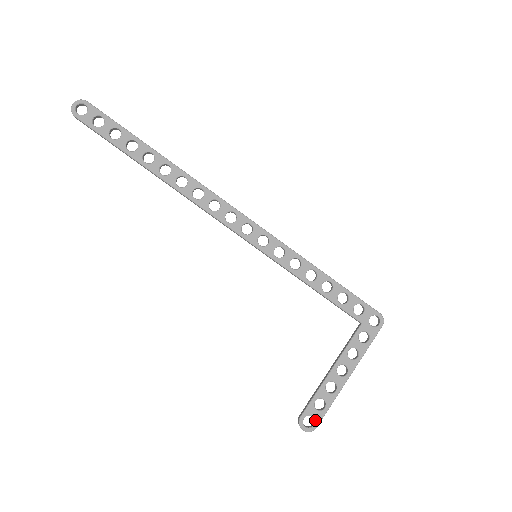
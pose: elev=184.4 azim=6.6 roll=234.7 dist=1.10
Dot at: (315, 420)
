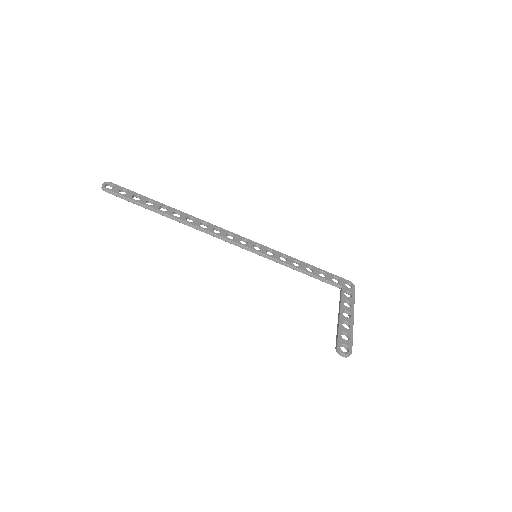
Dot at: (348, 347)
